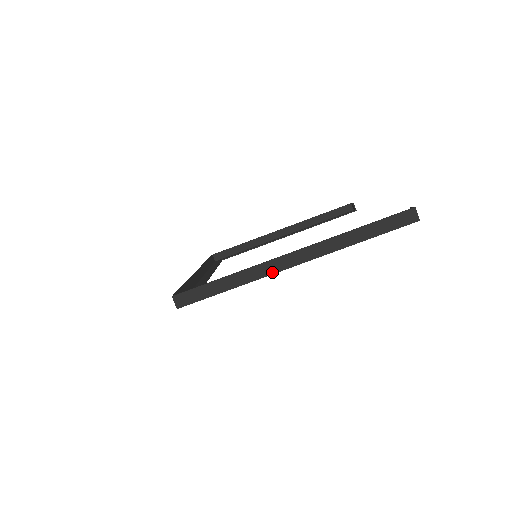
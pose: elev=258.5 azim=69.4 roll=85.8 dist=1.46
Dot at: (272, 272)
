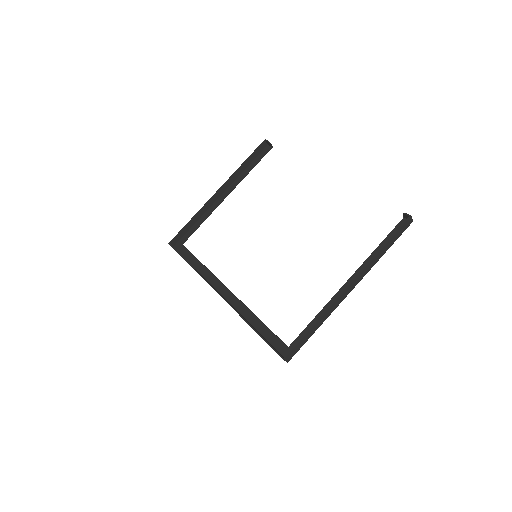
Dot at: occluded
